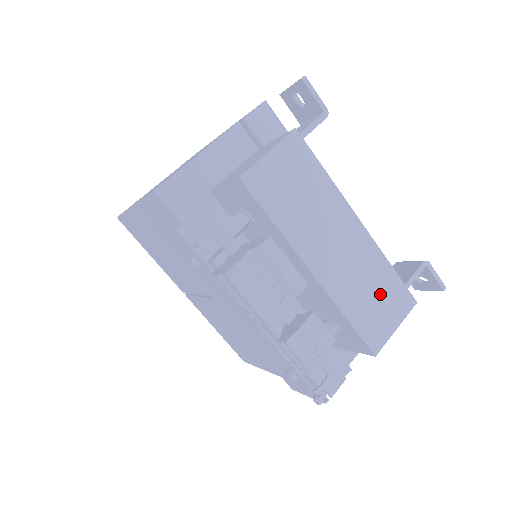
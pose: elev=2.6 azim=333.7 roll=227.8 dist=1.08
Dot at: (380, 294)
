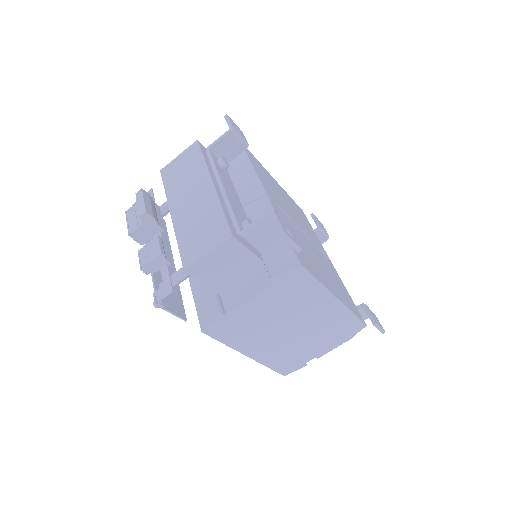
Dot at: (206, 228)
